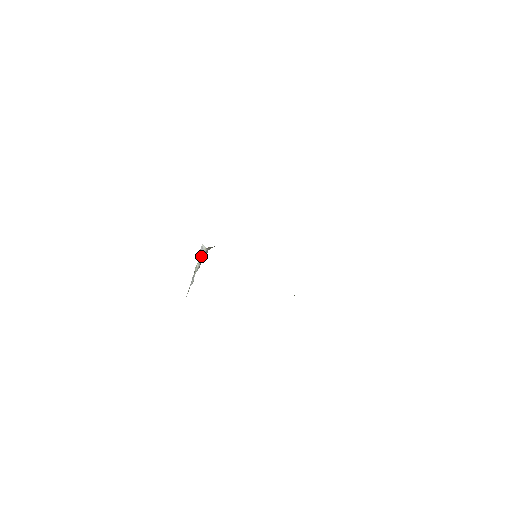
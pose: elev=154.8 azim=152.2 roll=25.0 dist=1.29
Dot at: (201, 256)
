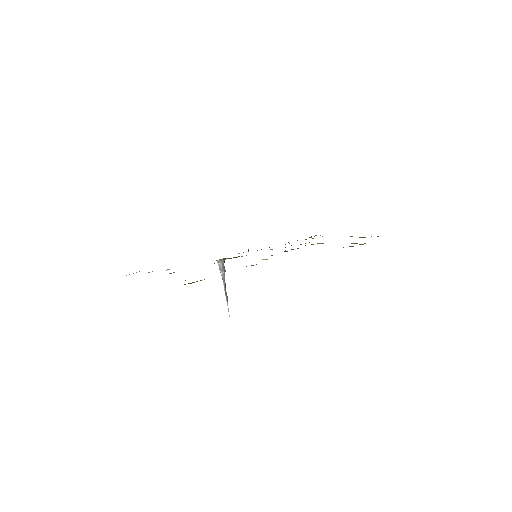
Dot at: (220, 272)
